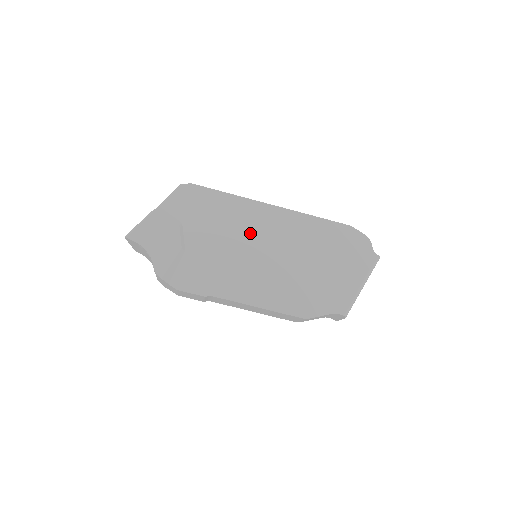
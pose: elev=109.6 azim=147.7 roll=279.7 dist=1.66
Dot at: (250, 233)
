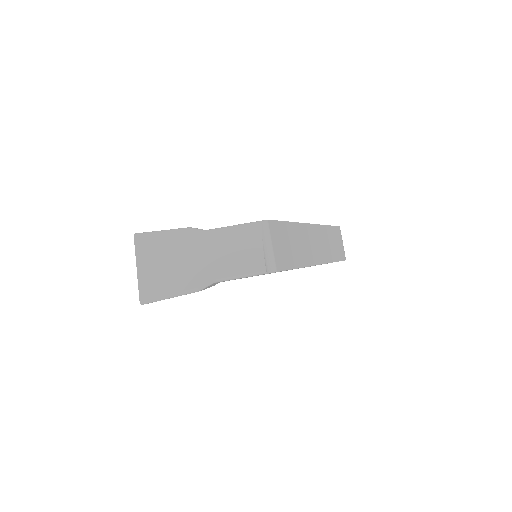
Dot at: occluded
